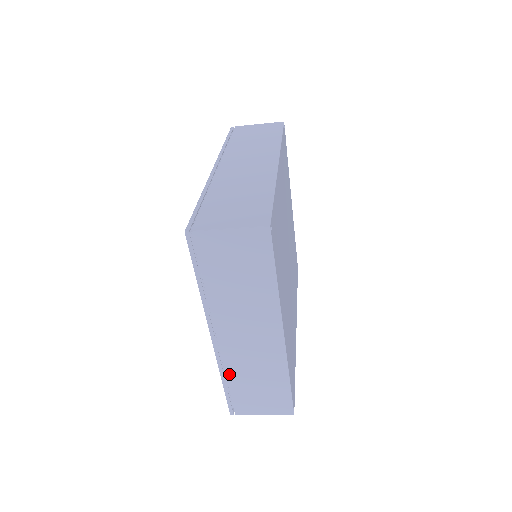
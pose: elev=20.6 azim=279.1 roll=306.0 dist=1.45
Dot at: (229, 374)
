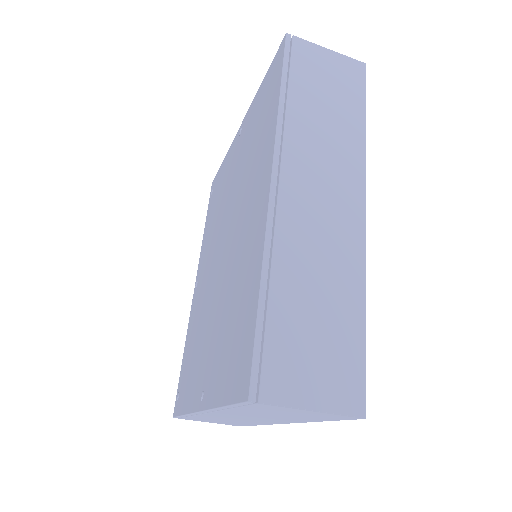
Dot at: (196, 416)
